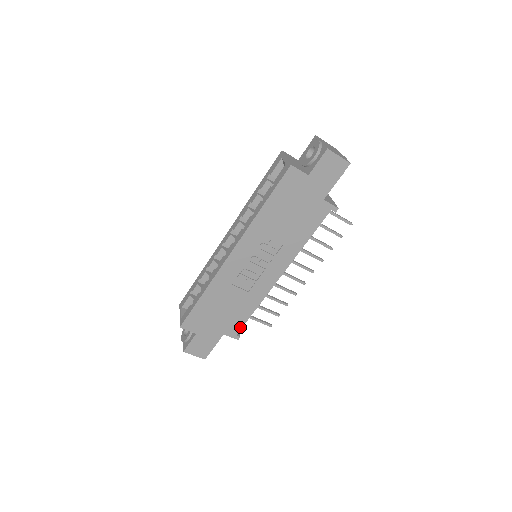
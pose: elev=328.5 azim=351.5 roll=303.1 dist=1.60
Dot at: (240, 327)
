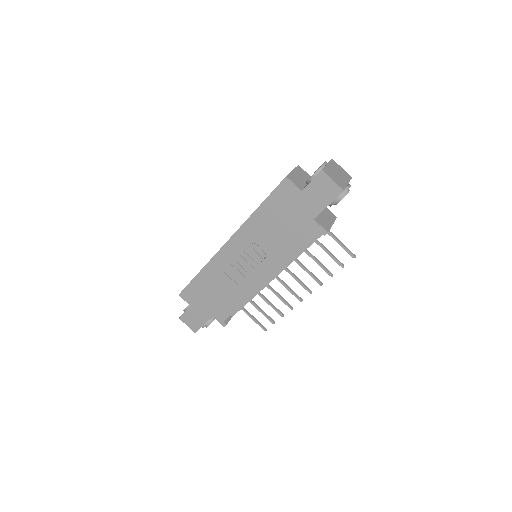
Dot at: (227, 315)
